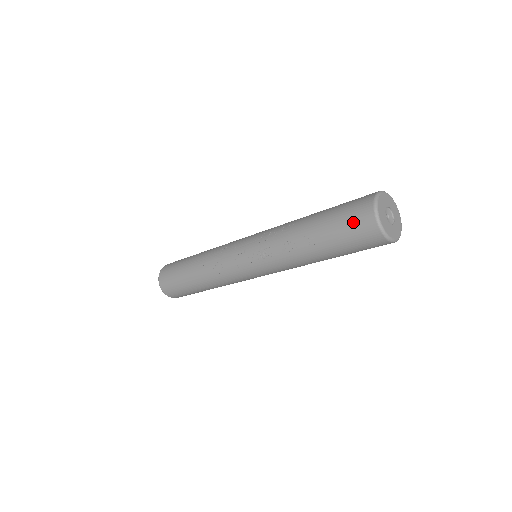
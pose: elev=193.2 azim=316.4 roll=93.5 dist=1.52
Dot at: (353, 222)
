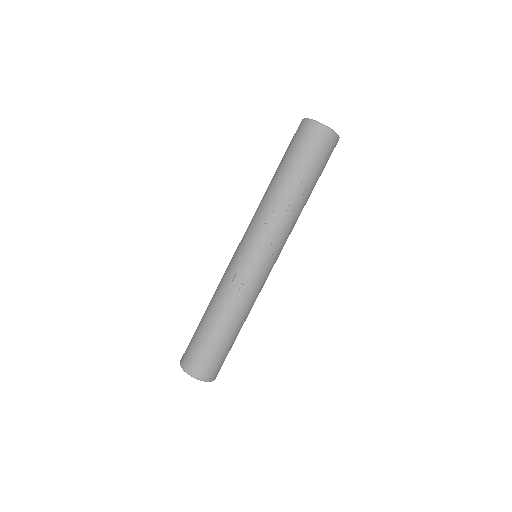
Dot at: (321, 148)
